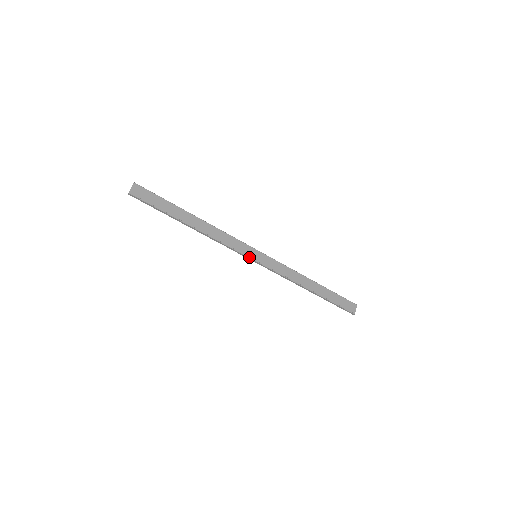
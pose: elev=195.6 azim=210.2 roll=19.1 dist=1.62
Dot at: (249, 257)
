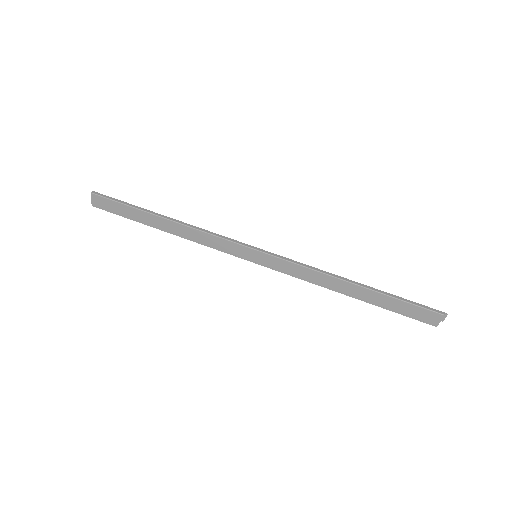
Dot at: (245, 259)
